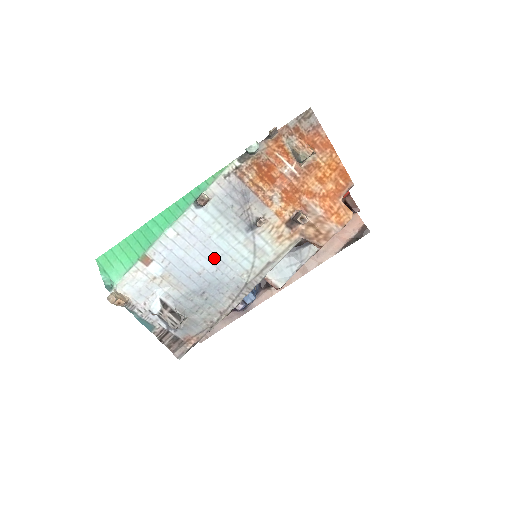
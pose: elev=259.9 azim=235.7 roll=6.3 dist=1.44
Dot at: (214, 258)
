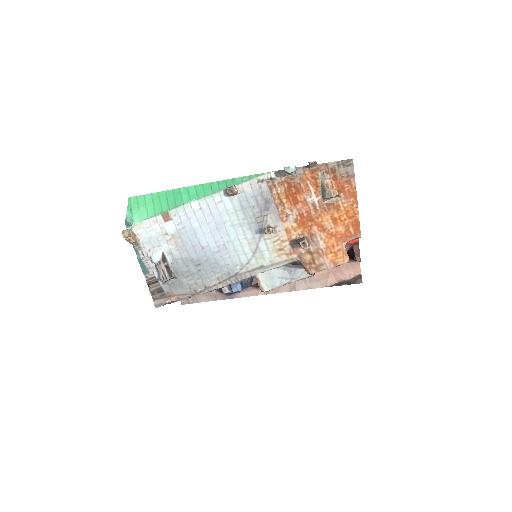
Dot at: (220, 241)
